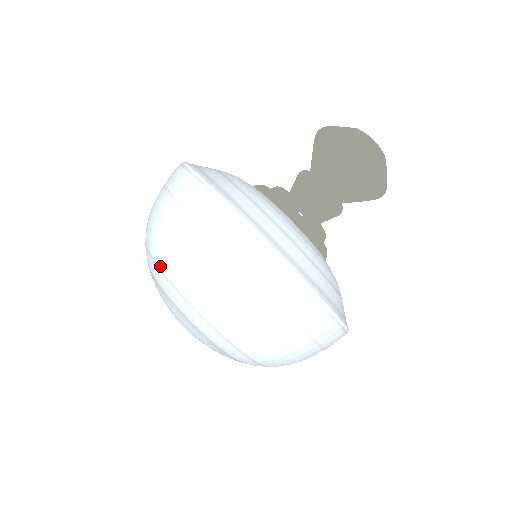
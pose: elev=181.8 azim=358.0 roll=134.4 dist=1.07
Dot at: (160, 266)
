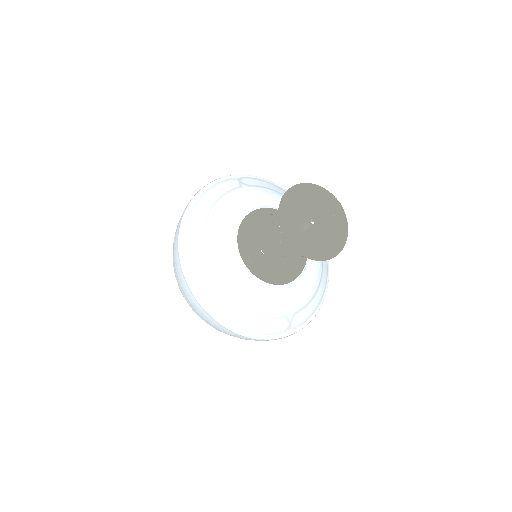
Dot at: occluded
